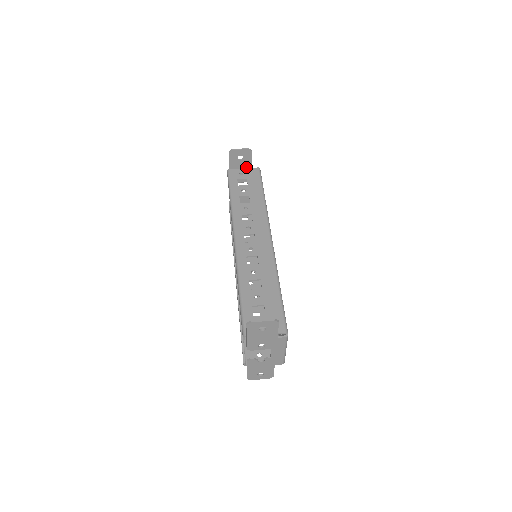
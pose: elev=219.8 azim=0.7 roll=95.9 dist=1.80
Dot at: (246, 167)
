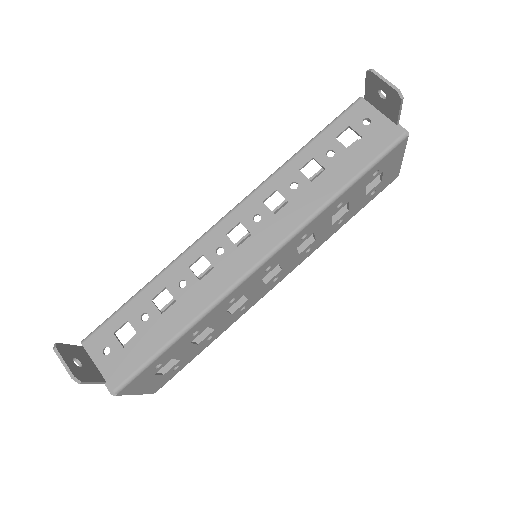
Dot at: (389, 115)
